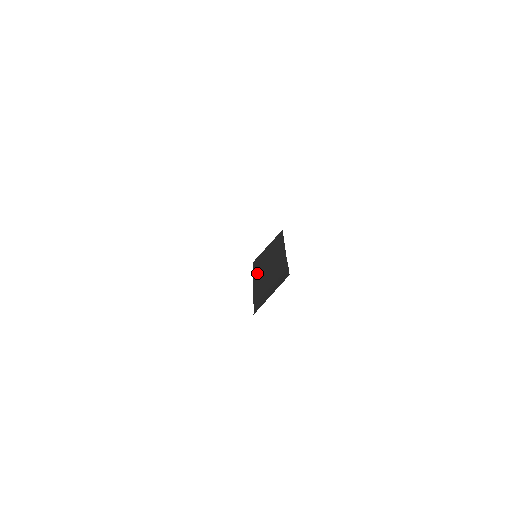
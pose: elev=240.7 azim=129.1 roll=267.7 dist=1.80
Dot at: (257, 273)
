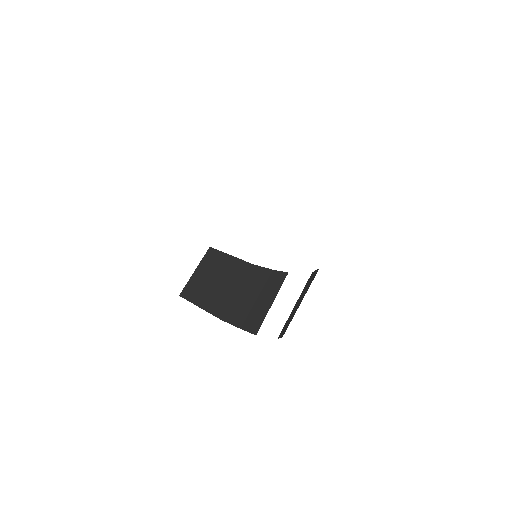
Dot at: (205, 300)
